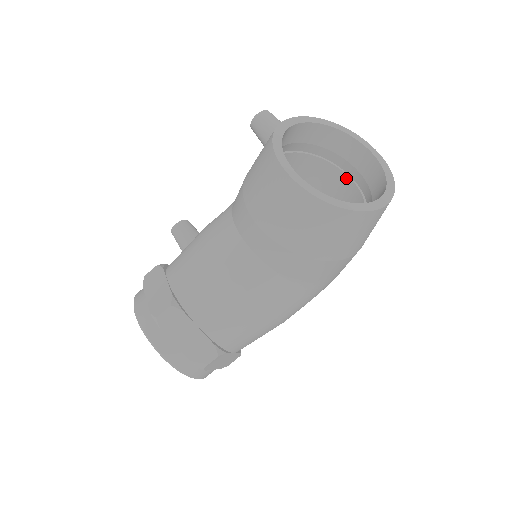
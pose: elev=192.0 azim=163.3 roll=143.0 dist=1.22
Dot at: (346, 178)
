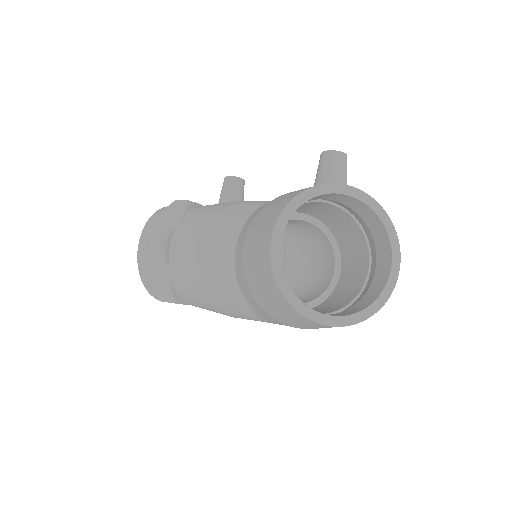
Dot at: (367, 262)
